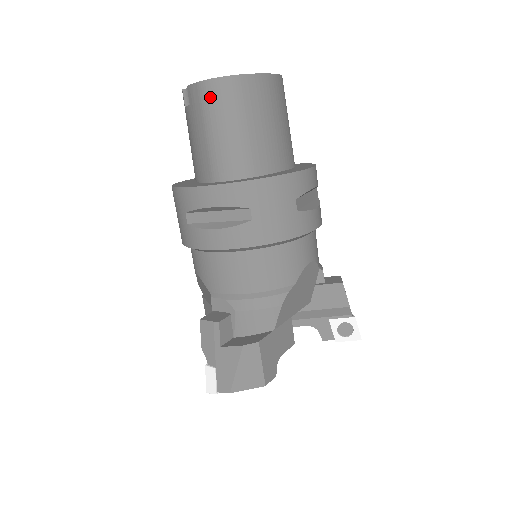
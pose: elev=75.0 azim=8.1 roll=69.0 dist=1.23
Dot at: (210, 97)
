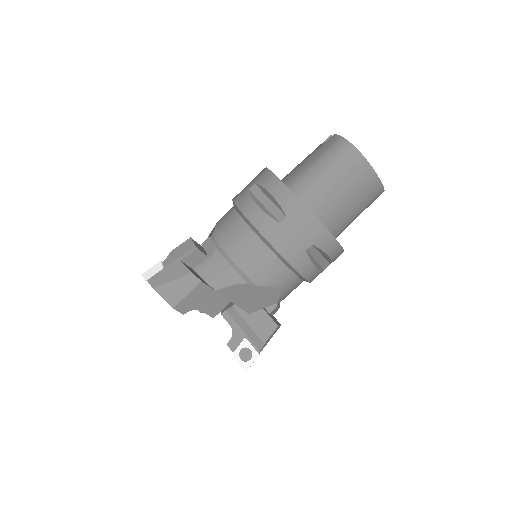
Dot at: (338, 149)
